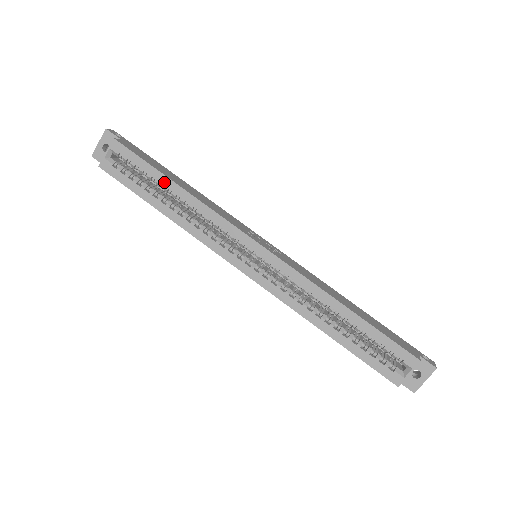
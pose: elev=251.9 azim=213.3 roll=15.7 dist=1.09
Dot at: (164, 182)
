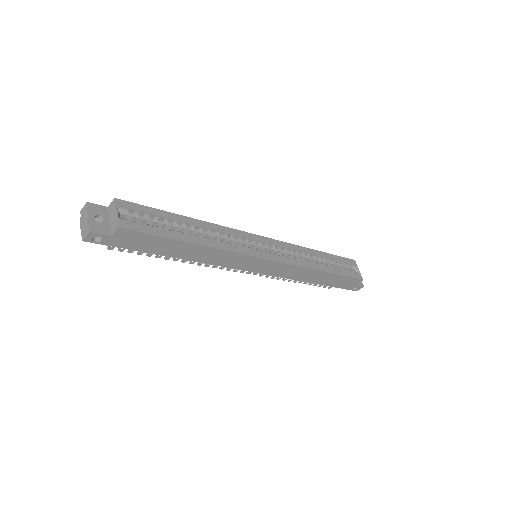
Dot at: (180, 219)
